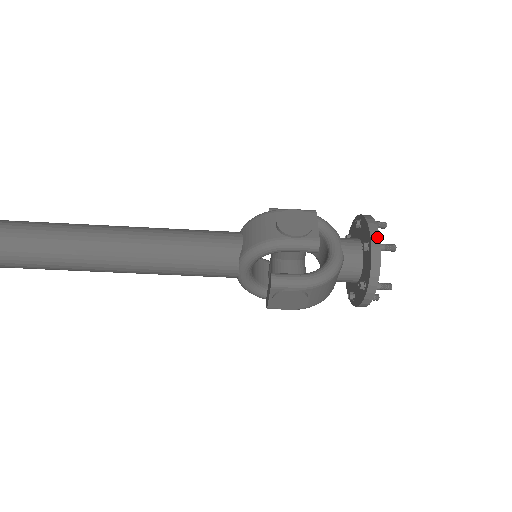
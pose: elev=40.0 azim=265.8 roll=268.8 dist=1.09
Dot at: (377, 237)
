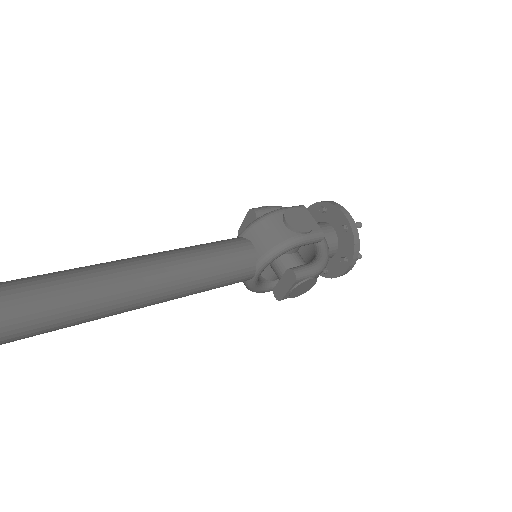
Dot at: (352, 219)
